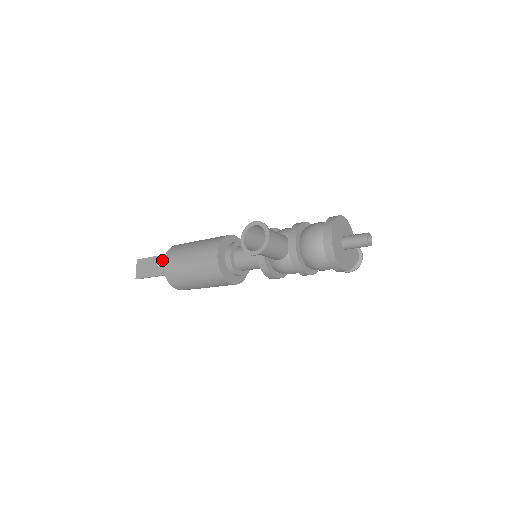
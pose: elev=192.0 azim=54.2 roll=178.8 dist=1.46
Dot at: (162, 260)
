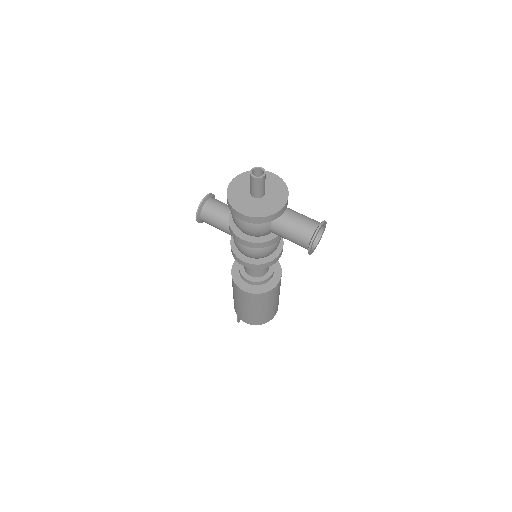
Dot at: occluded
